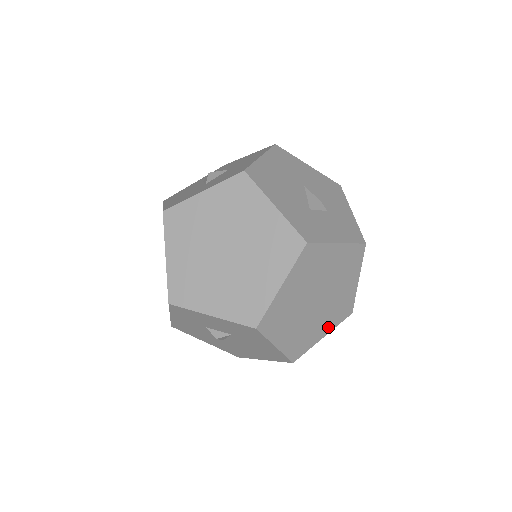
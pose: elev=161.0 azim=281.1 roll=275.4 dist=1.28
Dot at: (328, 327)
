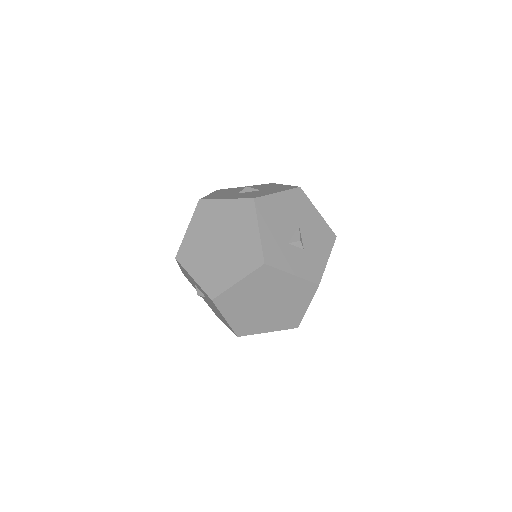
Dot at: (273, 327)
